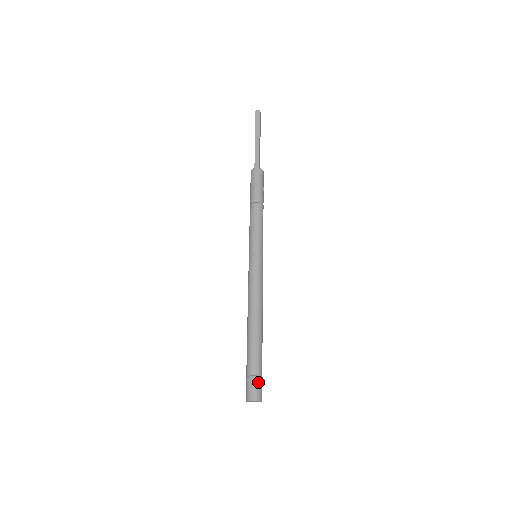
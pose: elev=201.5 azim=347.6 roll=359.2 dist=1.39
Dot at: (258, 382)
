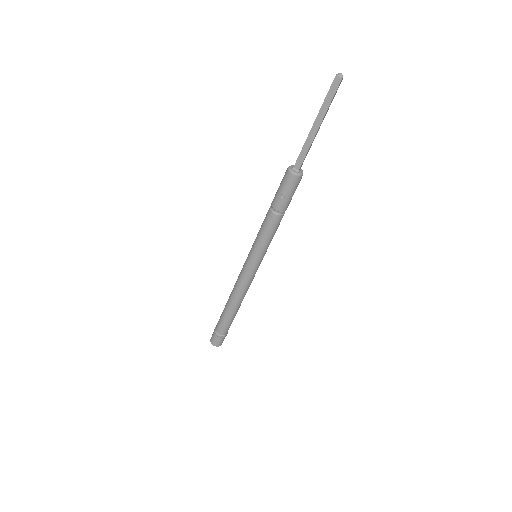
Dot at: (222, 338)
